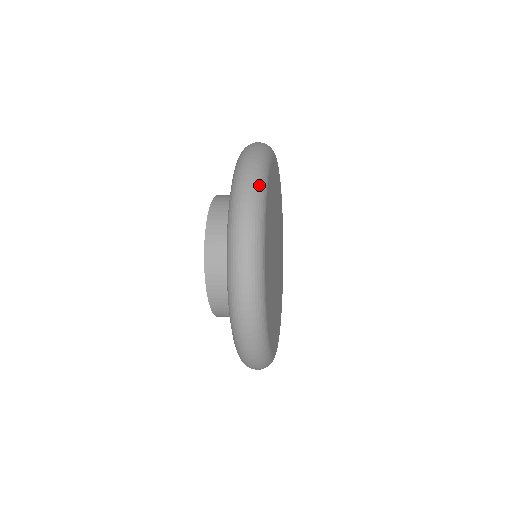
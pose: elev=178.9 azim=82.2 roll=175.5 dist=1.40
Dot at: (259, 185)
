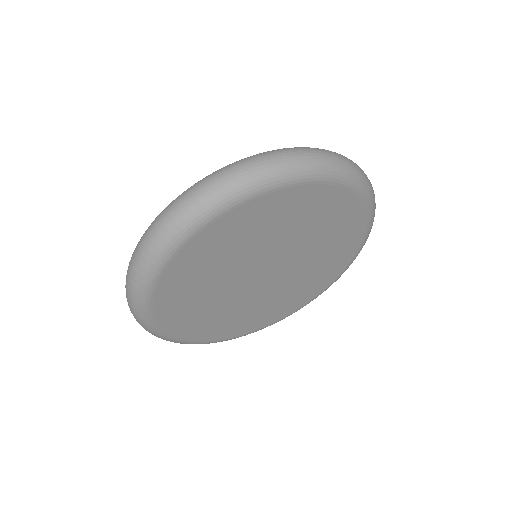
Dot at: (141, 323)
